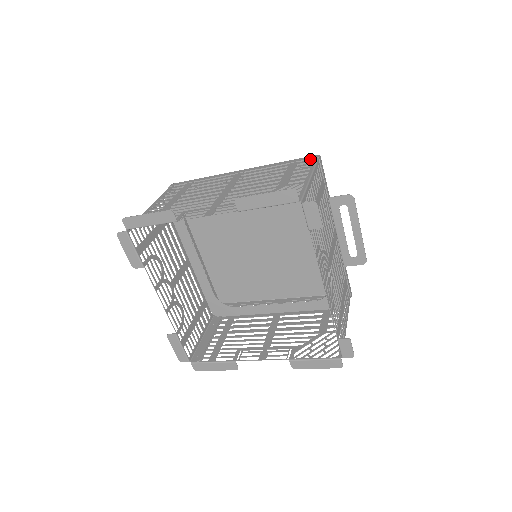
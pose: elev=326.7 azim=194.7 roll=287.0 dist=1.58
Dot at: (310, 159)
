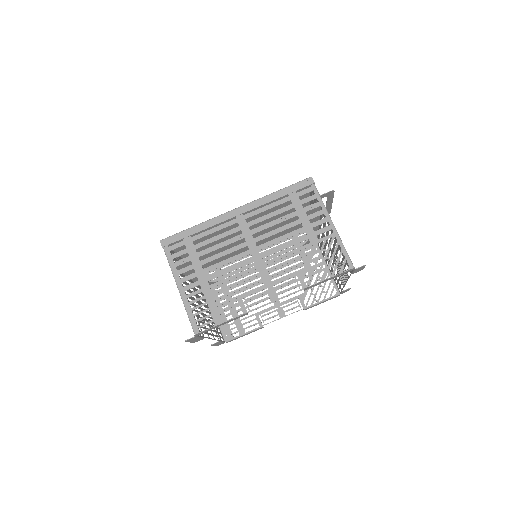
Dot at: (302, 182)
